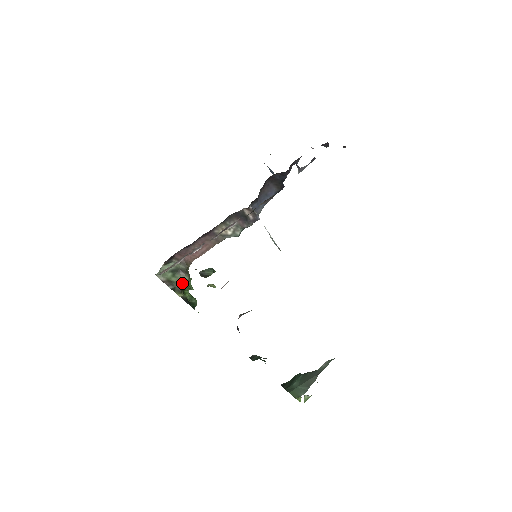
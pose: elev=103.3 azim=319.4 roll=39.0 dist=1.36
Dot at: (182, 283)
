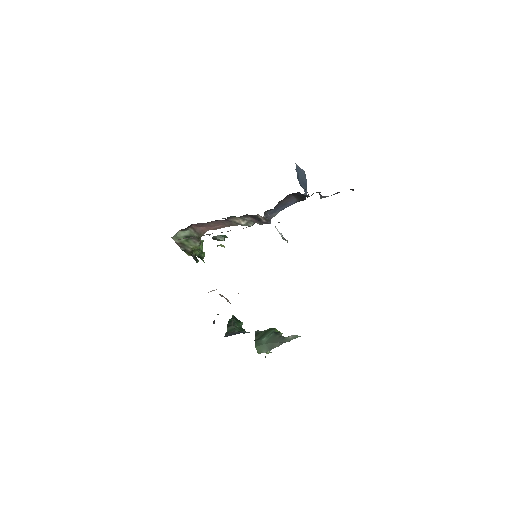
Dot at: (193, 247)
